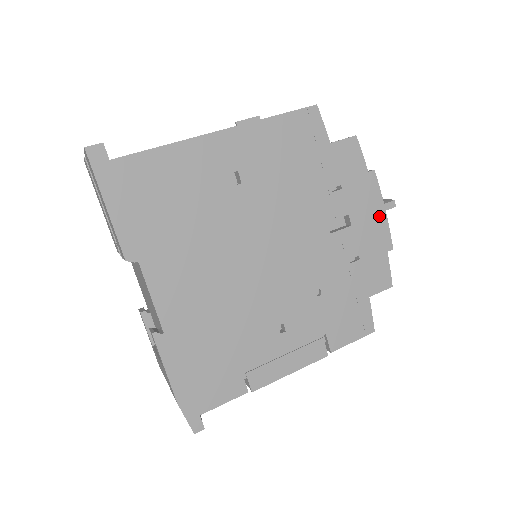
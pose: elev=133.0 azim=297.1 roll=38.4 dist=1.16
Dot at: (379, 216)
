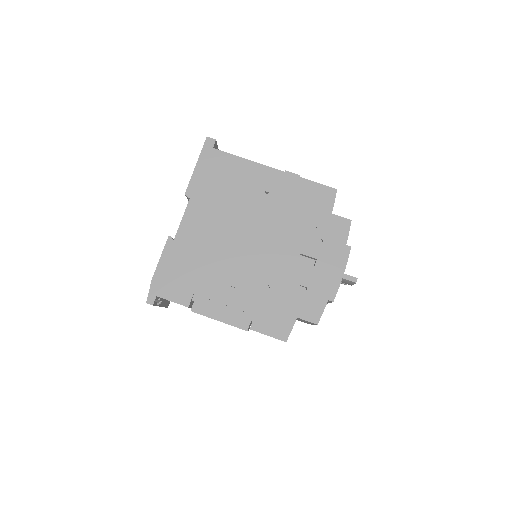
Dot at: (337, 275)
